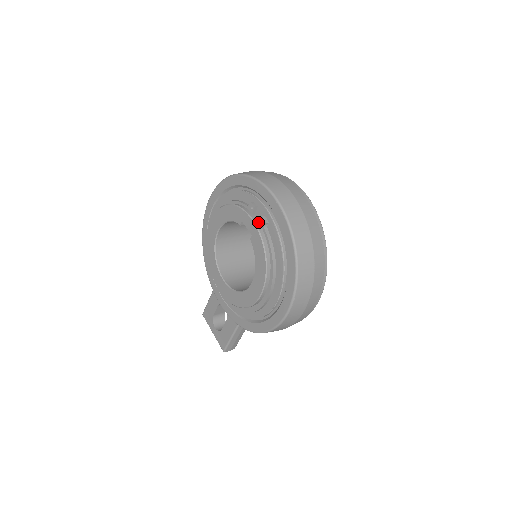
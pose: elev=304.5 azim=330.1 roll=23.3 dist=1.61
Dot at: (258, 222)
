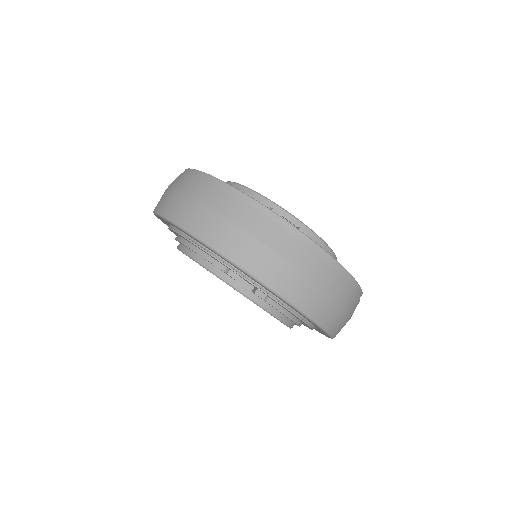
Dot at: (251, 293)
